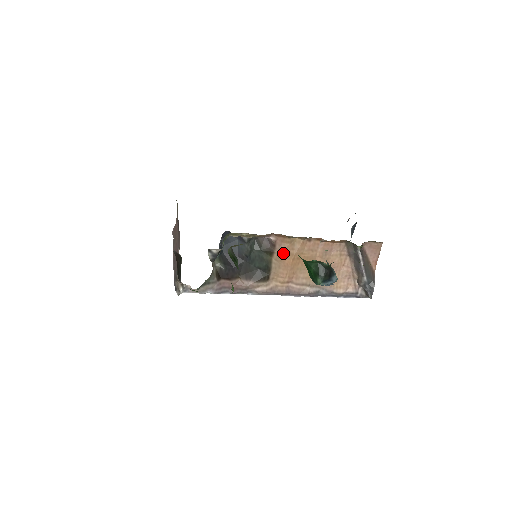
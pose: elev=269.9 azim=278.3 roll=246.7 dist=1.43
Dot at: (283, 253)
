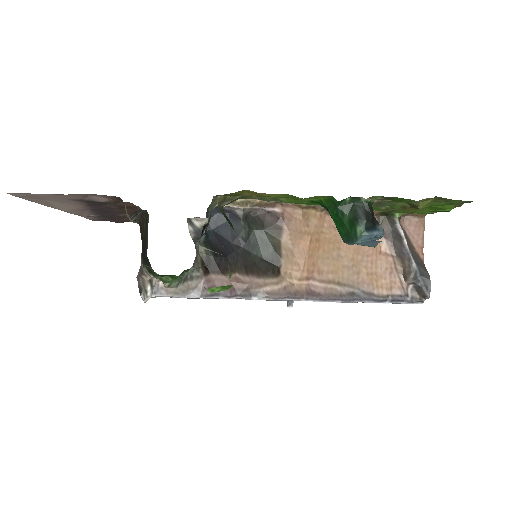
Dot at: (295, 231)
